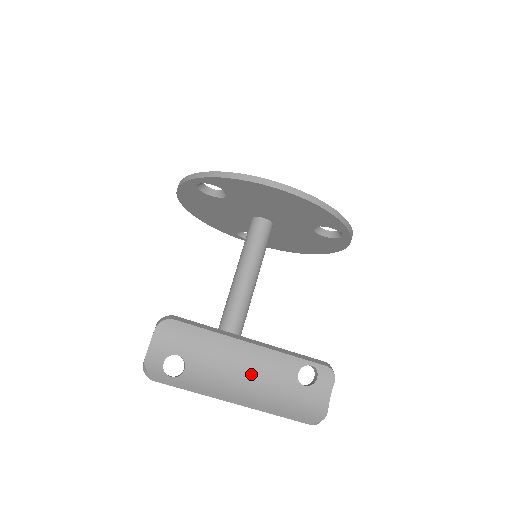
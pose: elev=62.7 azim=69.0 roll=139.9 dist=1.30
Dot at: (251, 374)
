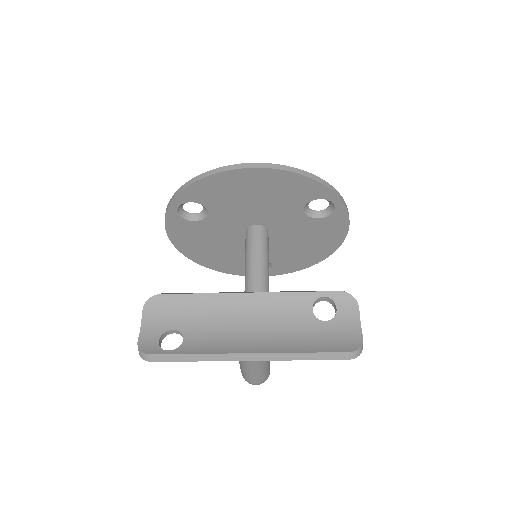
Dot at: (259, 326)
